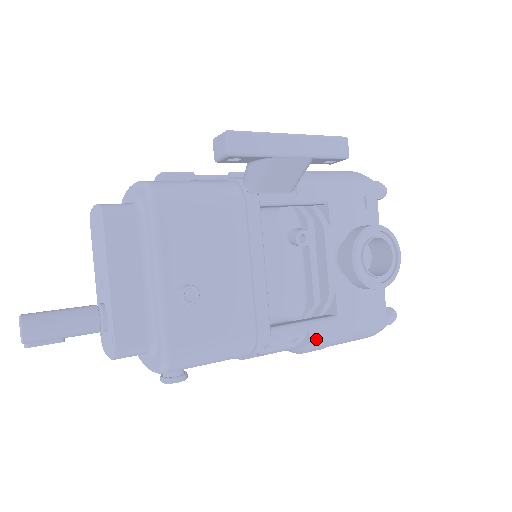
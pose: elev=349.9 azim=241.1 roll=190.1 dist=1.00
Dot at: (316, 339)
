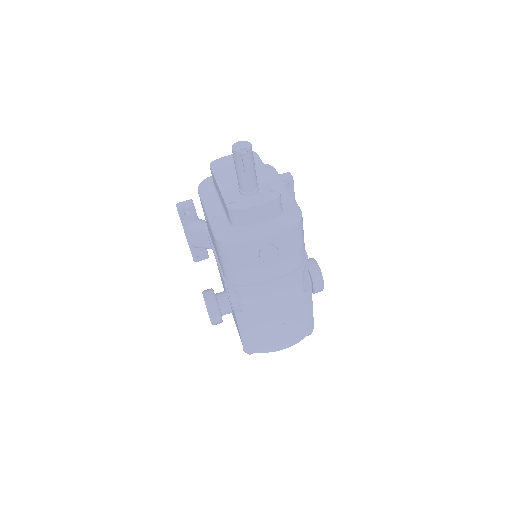
Dot at: (311, 291)
